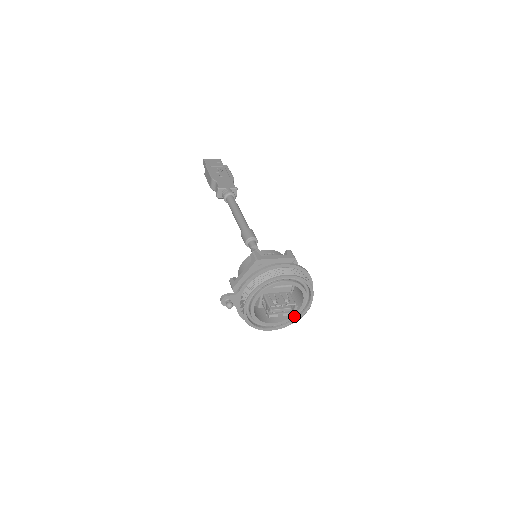
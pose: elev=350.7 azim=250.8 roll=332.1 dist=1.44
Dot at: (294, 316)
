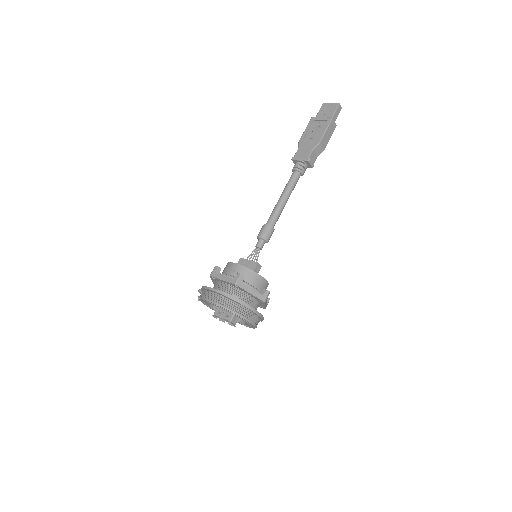
Dot at: (248, 325)
